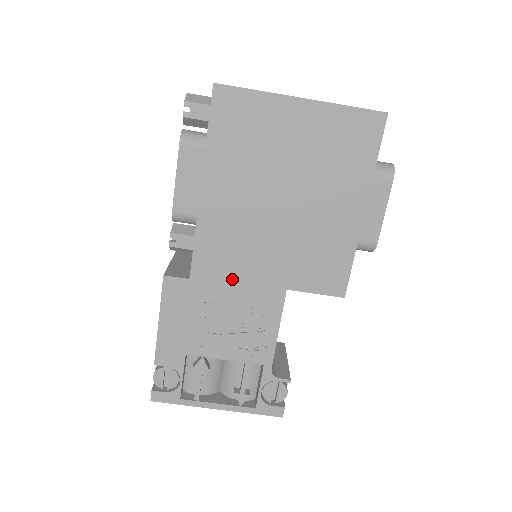
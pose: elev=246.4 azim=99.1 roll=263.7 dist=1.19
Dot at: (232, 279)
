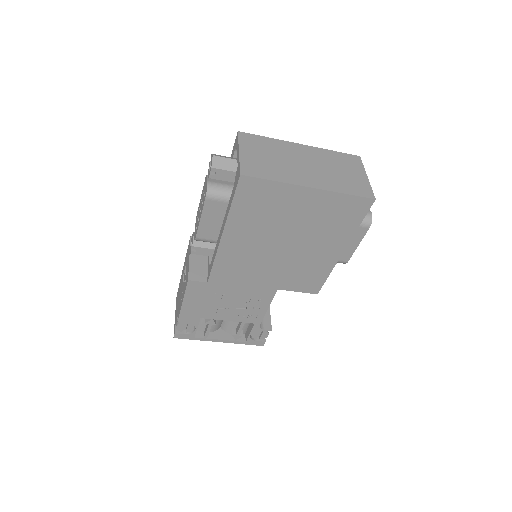
Dot at: (239, 283)
